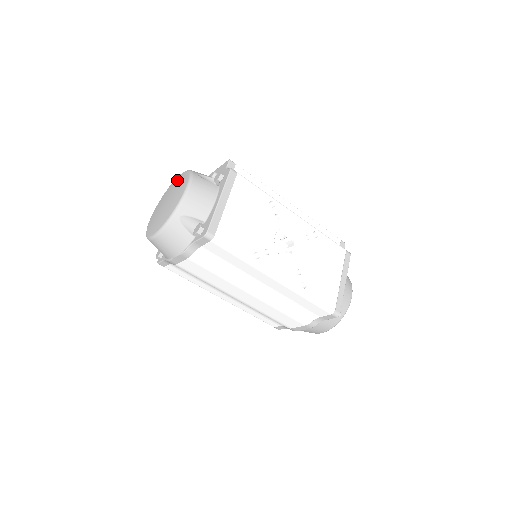
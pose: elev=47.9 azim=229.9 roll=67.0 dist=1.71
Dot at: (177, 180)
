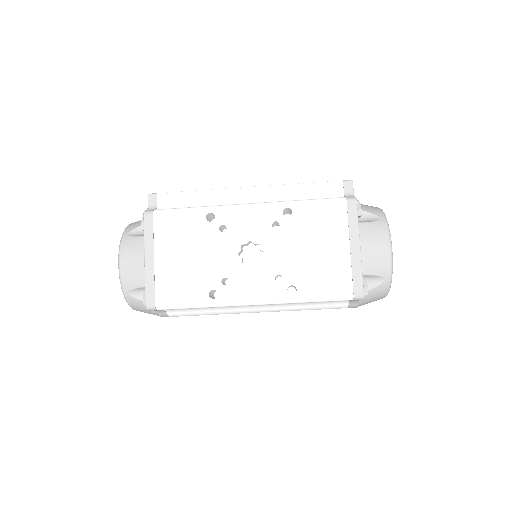
Dot at: occluded
